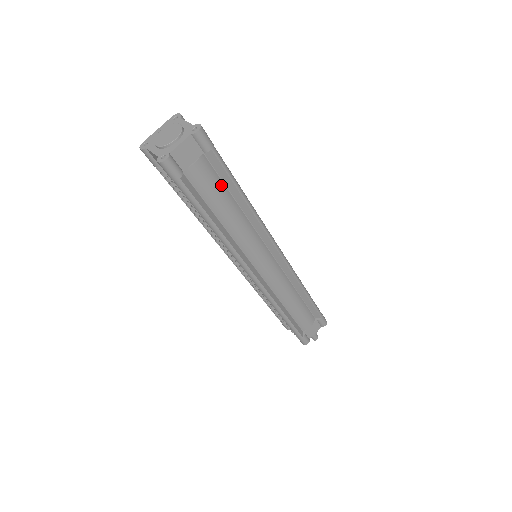
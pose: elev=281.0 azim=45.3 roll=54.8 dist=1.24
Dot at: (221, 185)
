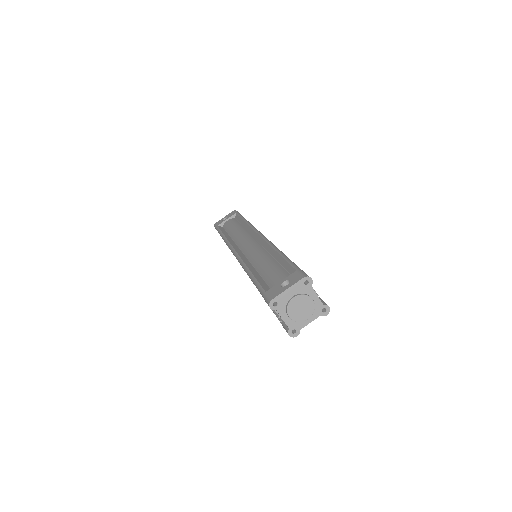
Dot at: occluded
